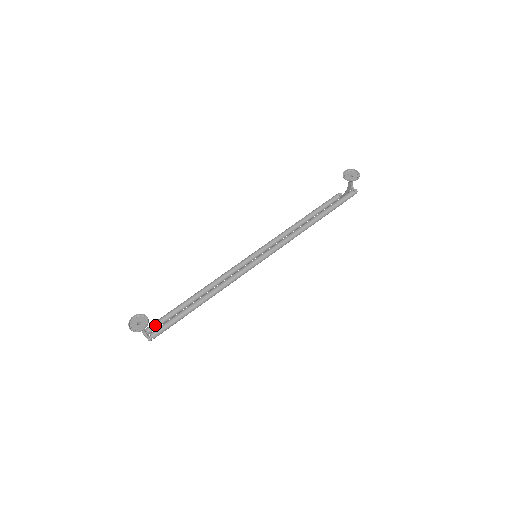
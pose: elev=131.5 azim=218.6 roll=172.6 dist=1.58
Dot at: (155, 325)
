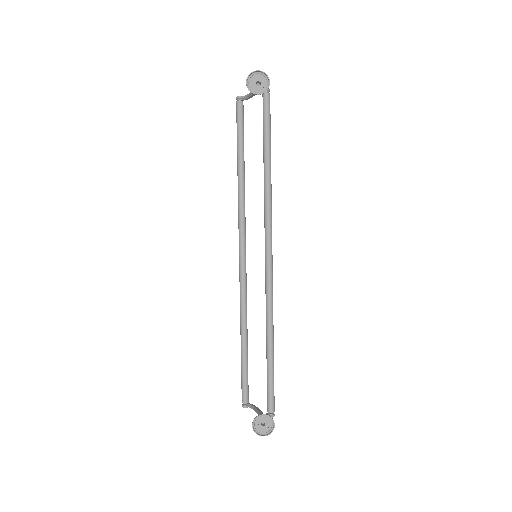
Dot at: (246, 393)
